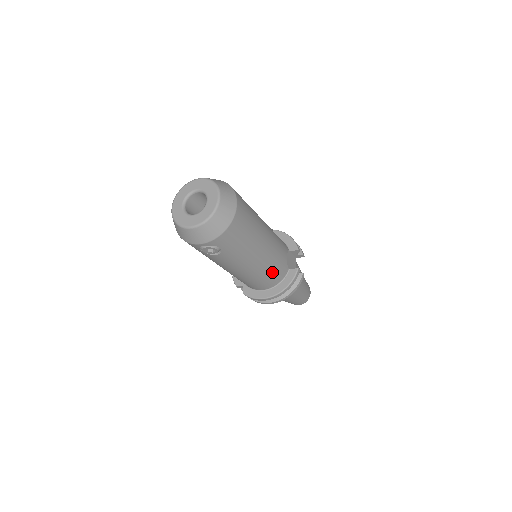
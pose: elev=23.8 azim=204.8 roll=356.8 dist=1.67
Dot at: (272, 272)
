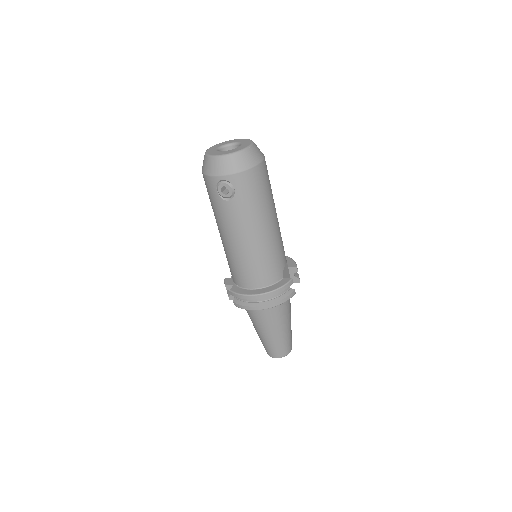
Dot at: (268, 263)
